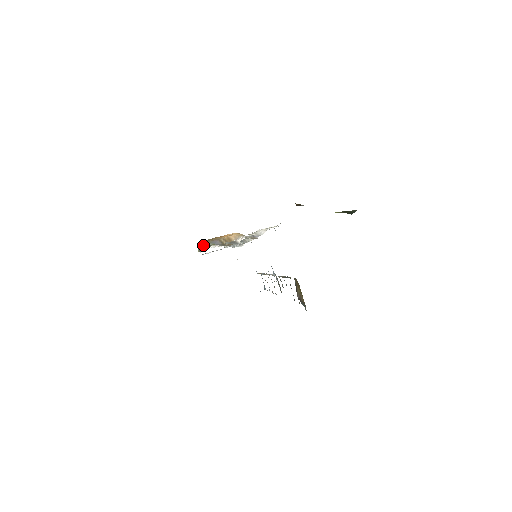
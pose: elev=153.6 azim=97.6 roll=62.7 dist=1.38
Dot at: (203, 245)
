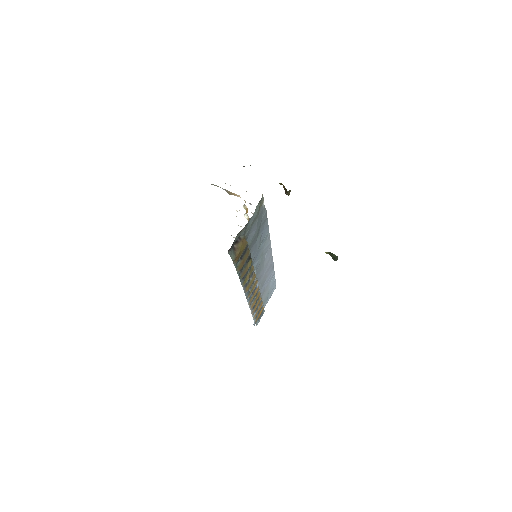
Dot at: occluded
